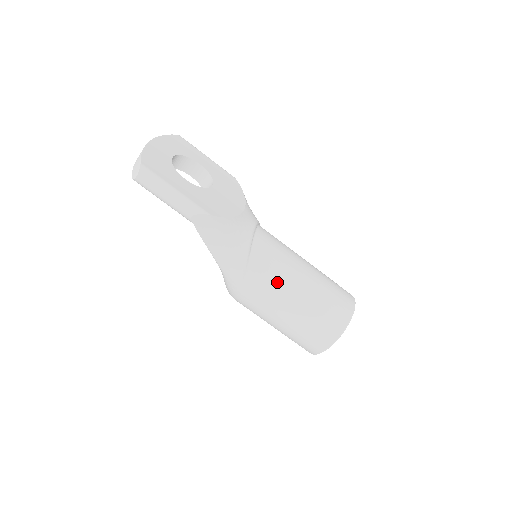
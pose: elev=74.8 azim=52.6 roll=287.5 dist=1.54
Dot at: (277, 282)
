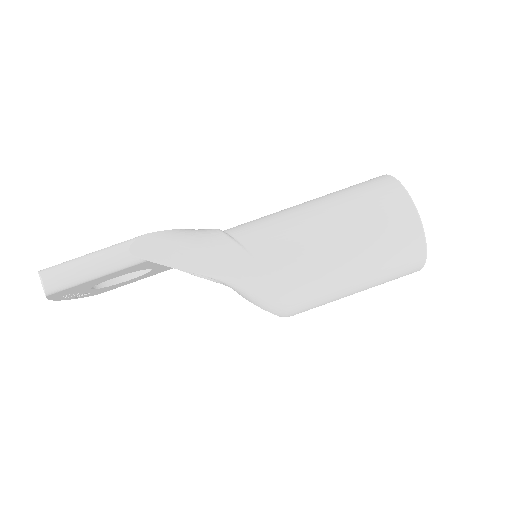
Dot at: (288, 228)
